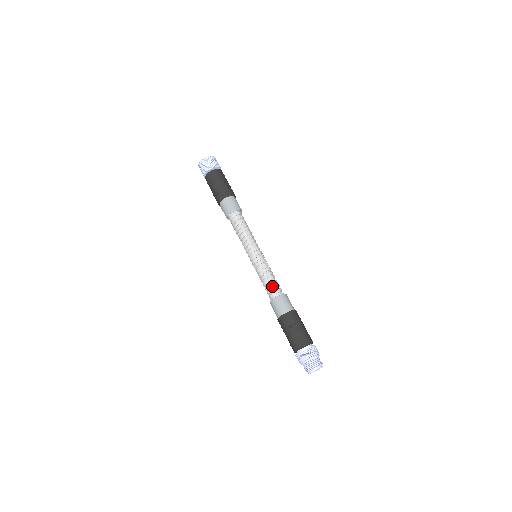
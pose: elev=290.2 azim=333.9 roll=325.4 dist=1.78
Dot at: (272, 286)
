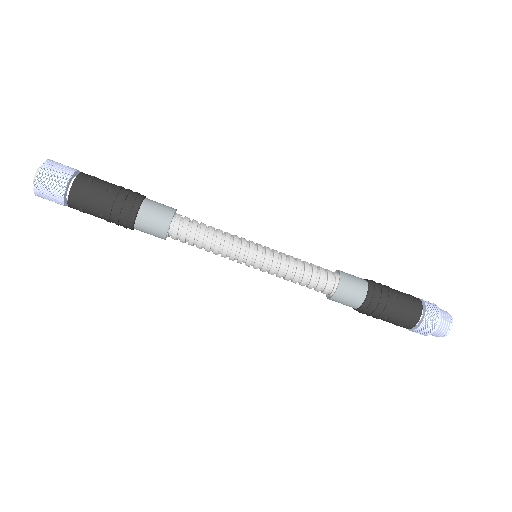
Dot at: (318, 275)
